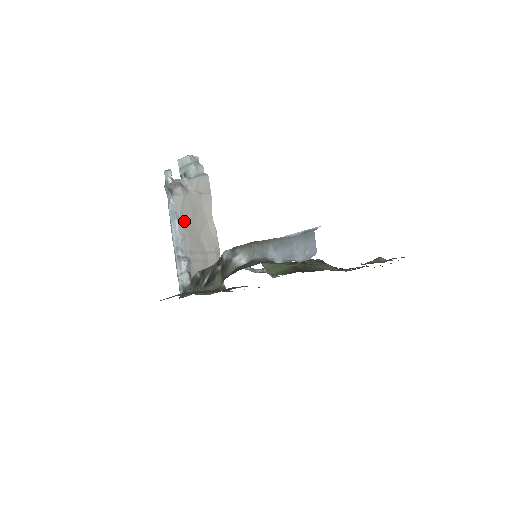
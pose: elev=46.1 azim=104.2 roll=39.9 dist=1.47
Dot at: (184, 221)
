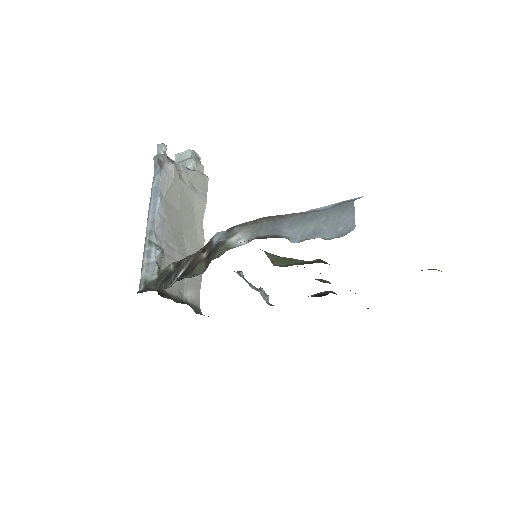
Dot at: (168, 206)
